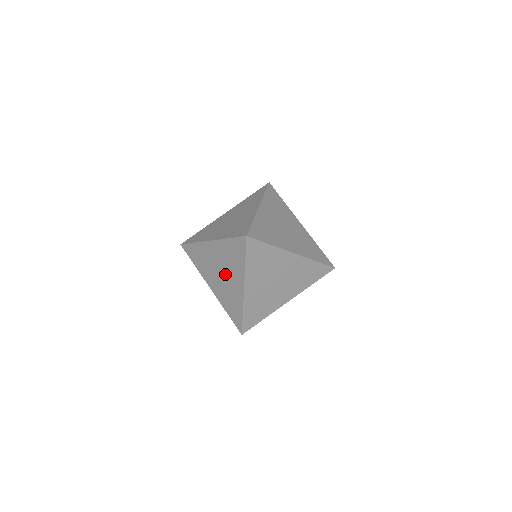
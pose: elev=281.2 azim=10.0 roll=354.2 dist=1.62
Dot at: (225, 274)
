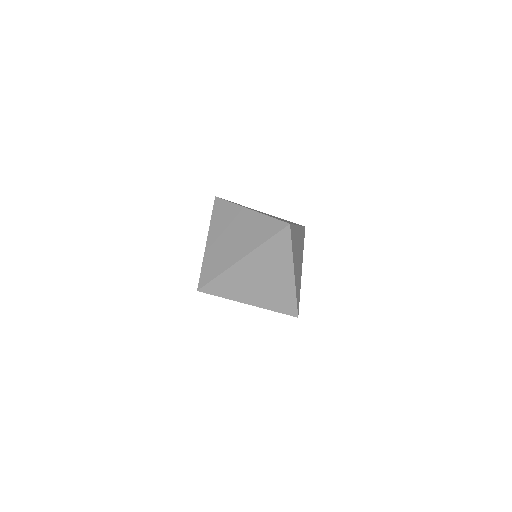
Dot at: occluded
